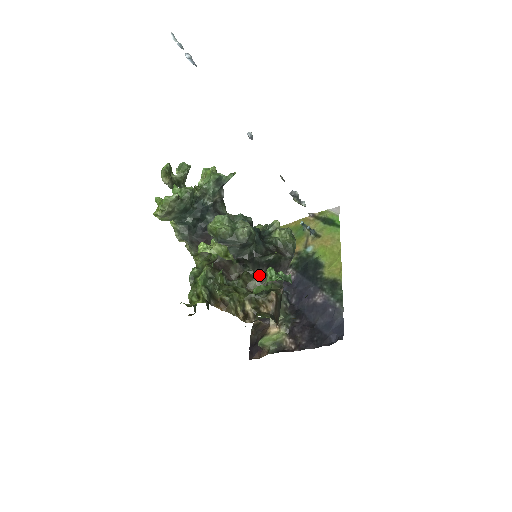
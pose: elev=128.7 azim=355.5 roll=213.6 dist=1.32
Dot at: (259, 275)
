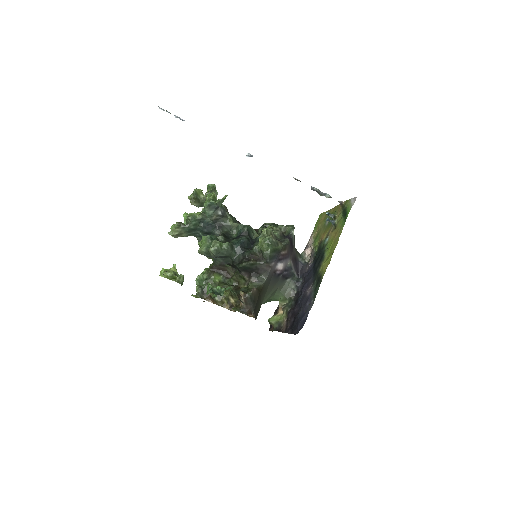
Dot at: (244, 276)
